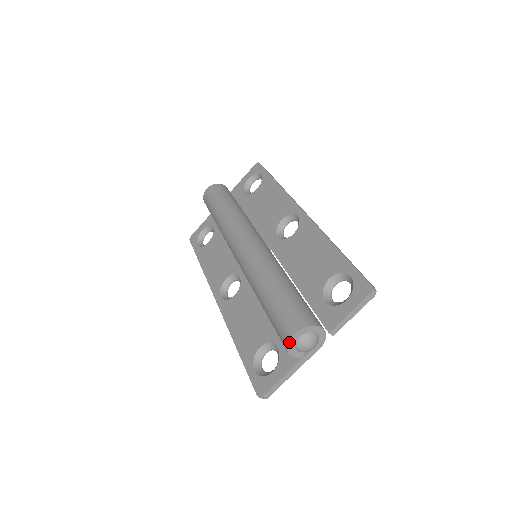
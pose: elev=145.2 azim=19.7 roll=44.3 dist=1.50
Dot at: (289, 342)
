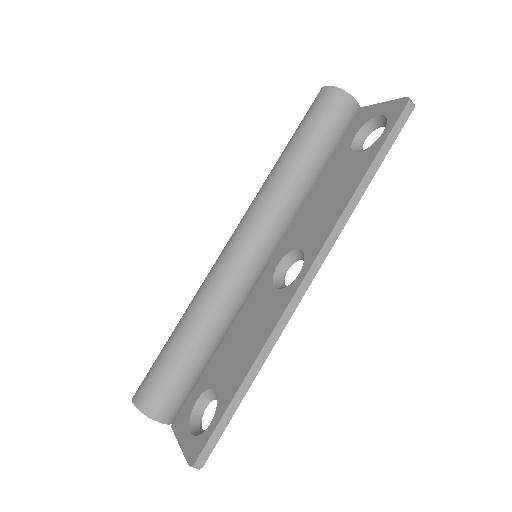
Dot at: occluded
